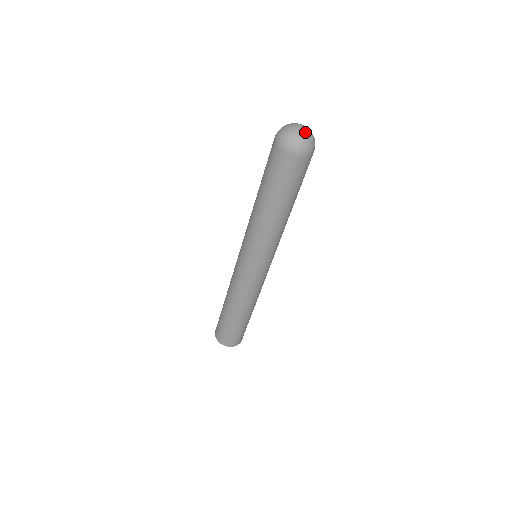
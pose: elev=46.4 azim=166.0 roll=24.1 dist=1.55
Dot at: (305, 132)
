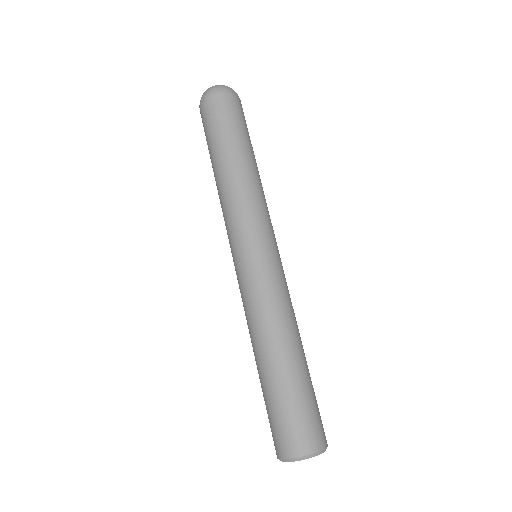
Dot at: occluded
